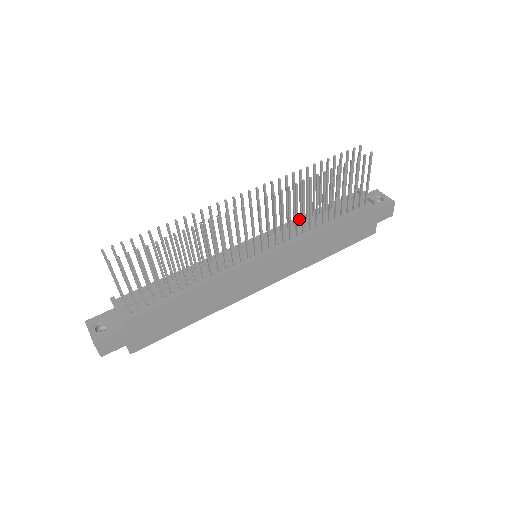
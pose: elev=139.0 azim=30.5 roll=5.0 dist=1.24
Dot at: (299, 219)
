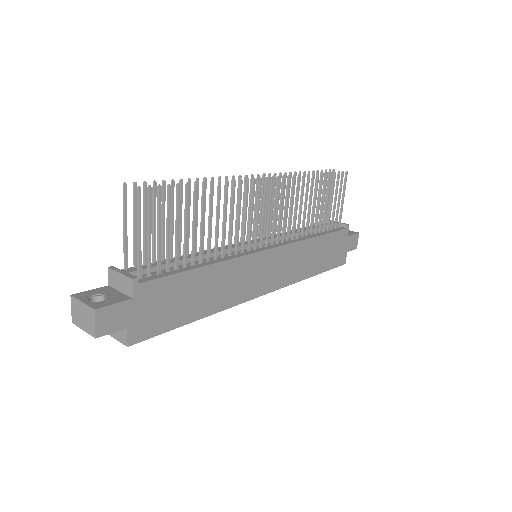
Dot at: (286, 232)
